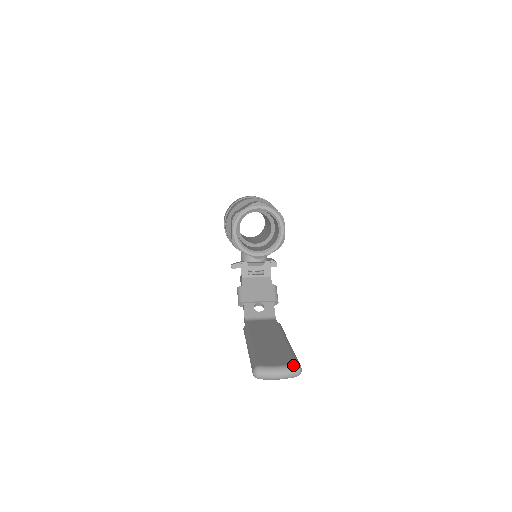
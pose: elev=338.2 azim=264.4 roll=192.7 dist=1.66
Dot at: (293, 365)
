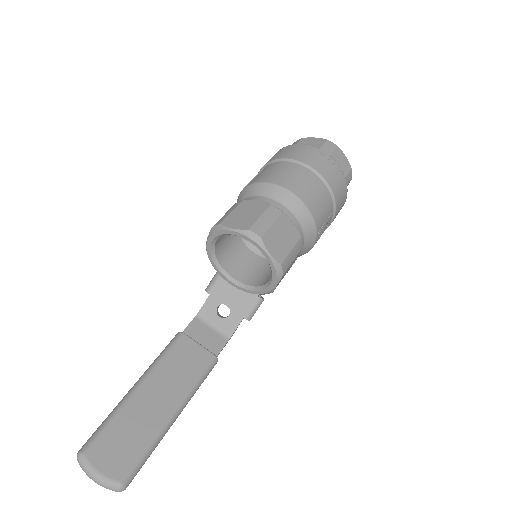
Dot at: (115, 484)
